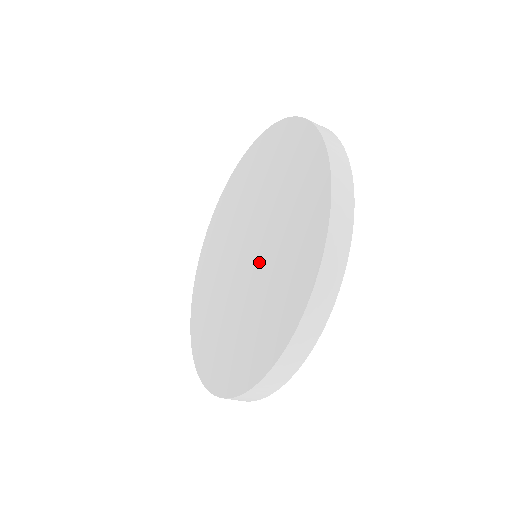
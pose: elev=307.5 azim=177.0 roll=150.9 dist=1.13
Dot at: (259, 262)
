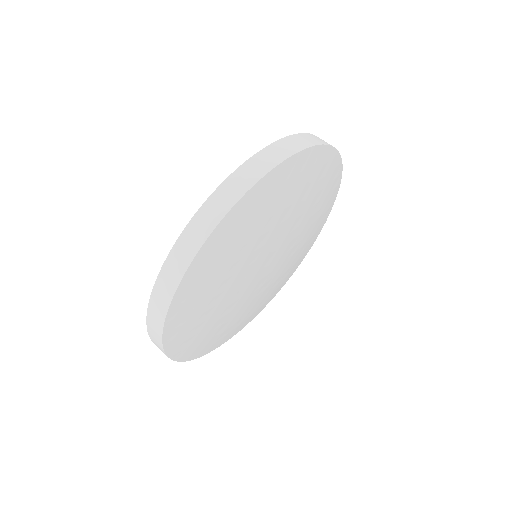
Dot at: occluded
